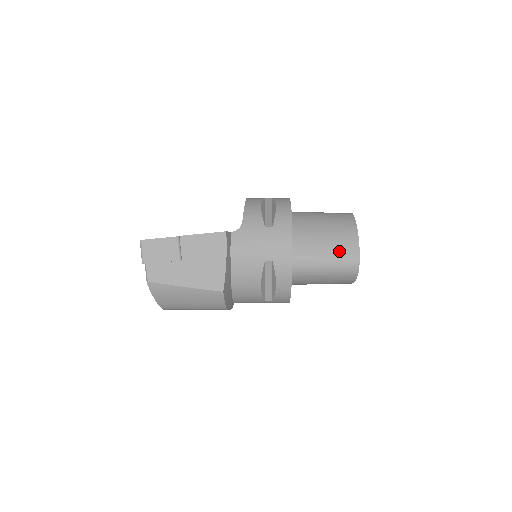
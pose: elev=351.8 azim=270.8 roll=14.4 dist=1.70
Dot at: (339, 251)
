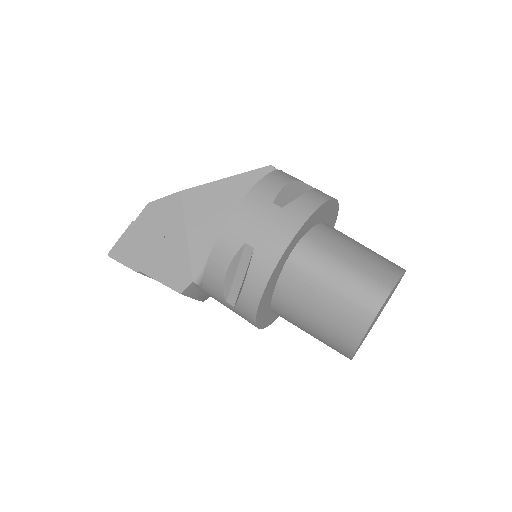
Dot at: (326, 344)
